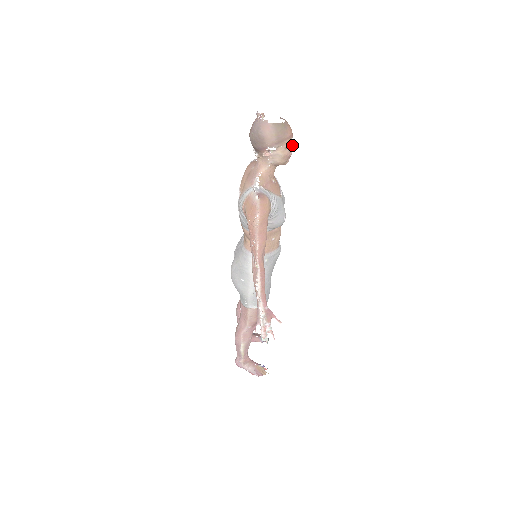
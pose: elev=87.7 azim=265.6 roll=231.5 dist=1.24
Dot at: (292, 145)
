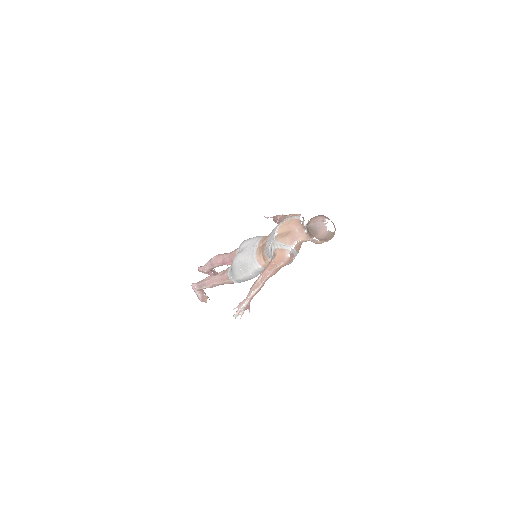
Dot at: occluded
